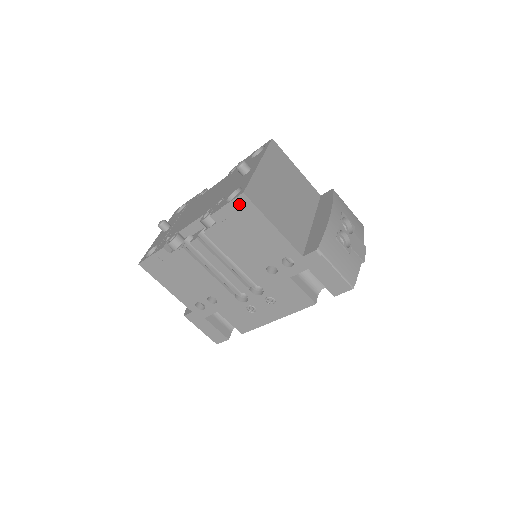
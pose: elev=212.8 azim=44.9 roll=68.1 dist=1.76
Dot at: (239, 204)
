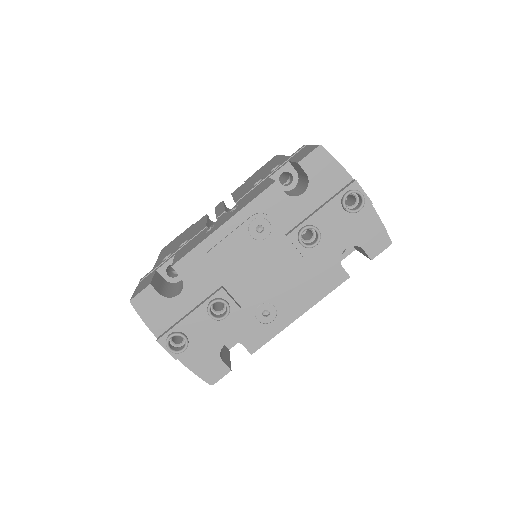
Dot at: occluded
